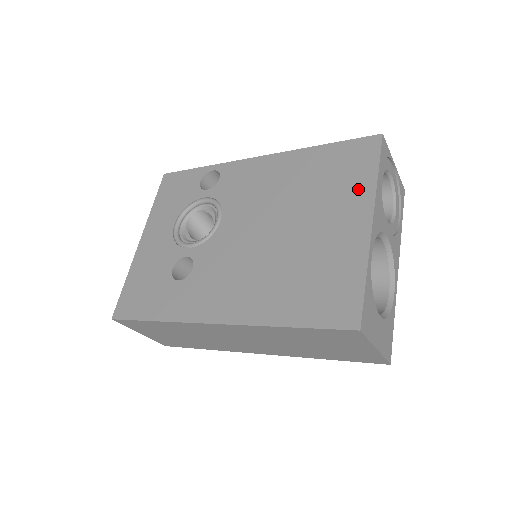
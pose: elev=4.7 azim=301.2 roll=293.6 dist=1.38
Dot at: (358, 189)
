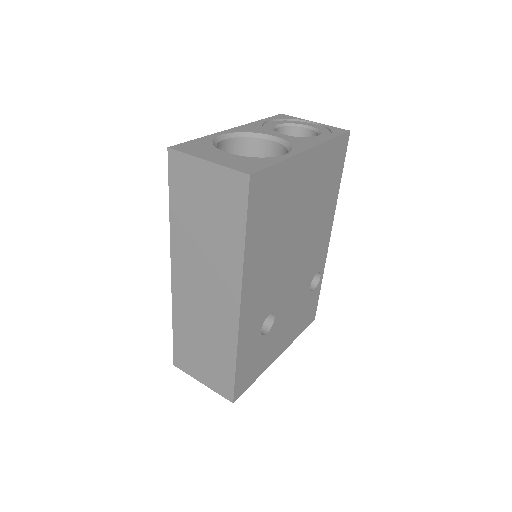
Dot at: occluded
